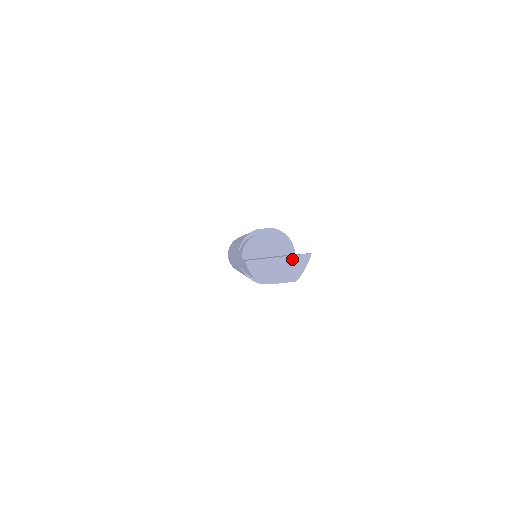
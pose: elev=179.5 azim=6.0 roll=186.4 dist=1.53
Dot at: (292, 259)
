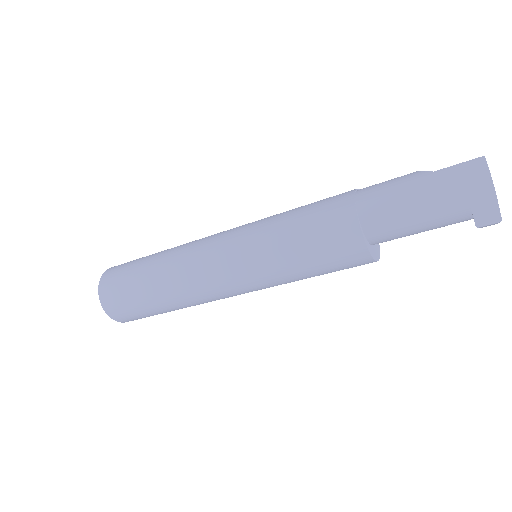
Dot at: occluded
